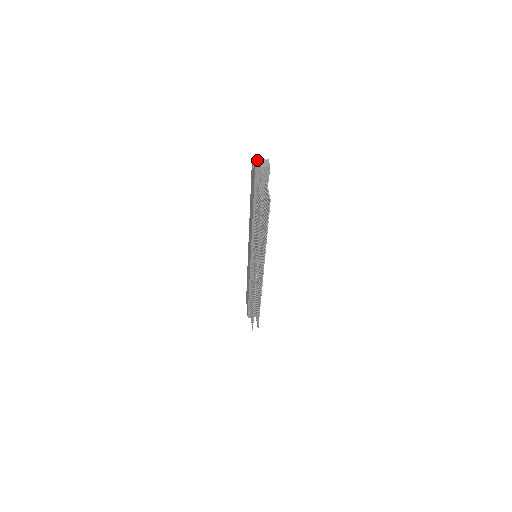
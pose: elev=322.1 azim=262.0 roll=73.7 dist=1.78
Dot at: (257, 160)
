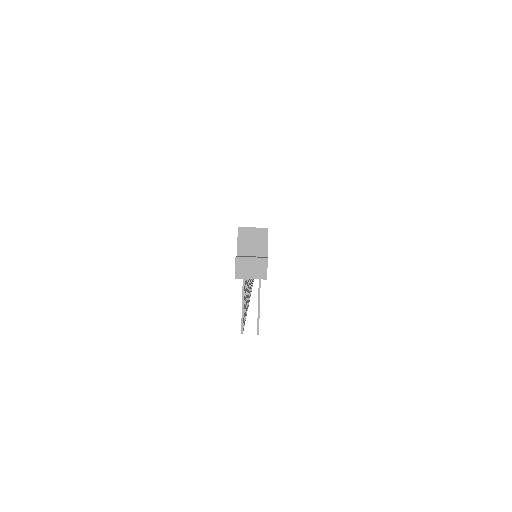
Dot at: (242, 257)
